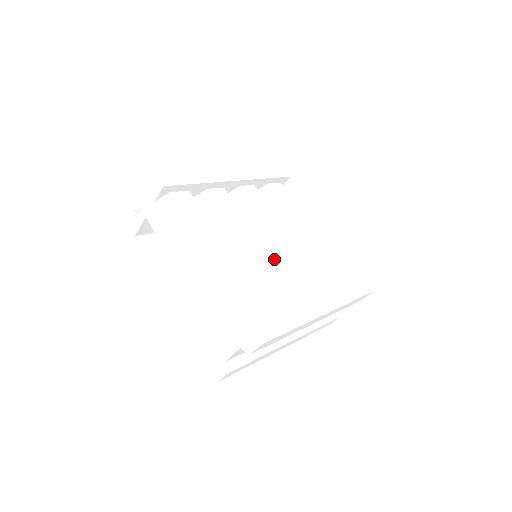
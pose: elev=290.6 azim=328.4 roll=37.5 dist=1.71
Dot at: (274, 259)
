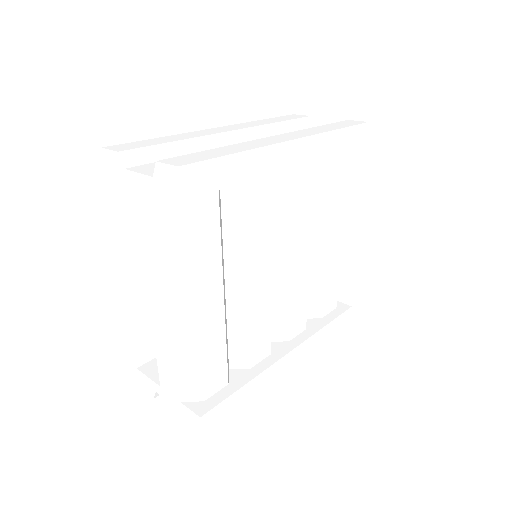
Dot at: (274, 280)
